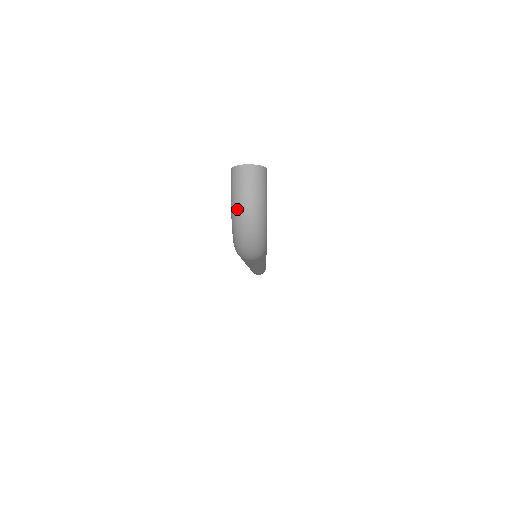
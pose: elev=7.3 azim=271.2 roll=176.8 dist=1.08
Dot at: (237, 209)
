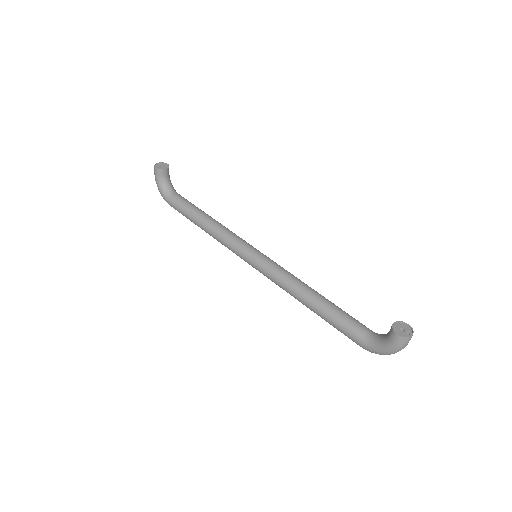
Dot at: (396, 352)
